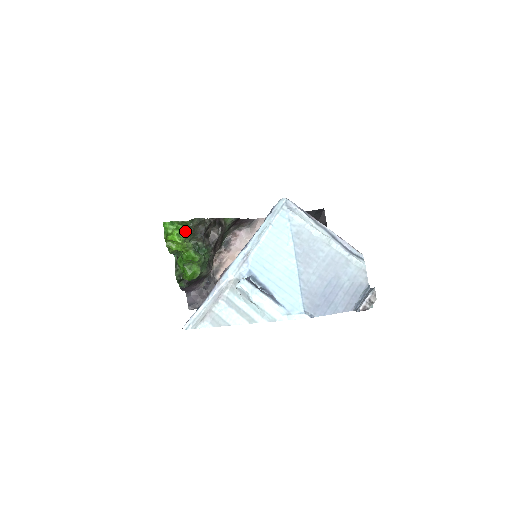
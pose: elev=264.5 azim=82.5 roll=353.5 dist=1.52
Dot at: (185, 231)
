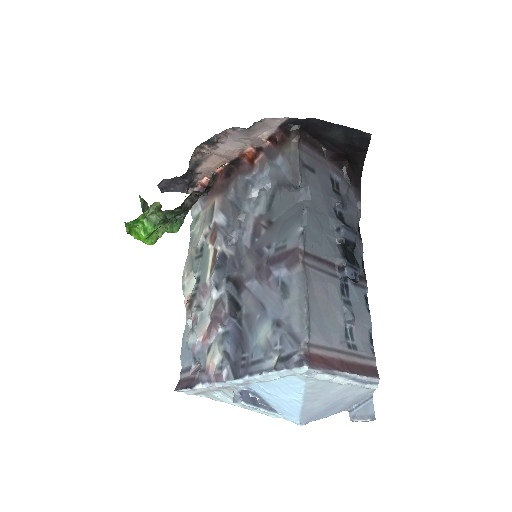
Dot at: (156, 228)
